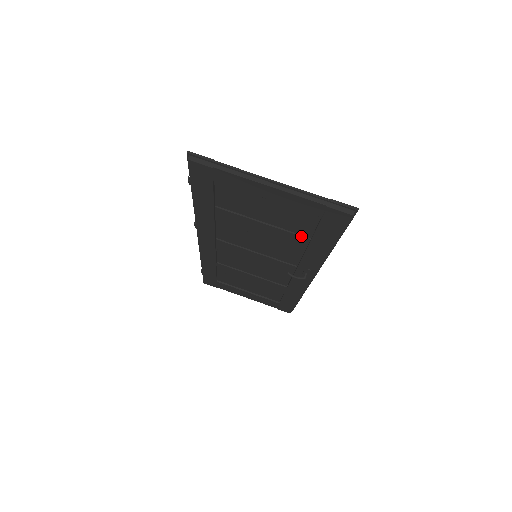
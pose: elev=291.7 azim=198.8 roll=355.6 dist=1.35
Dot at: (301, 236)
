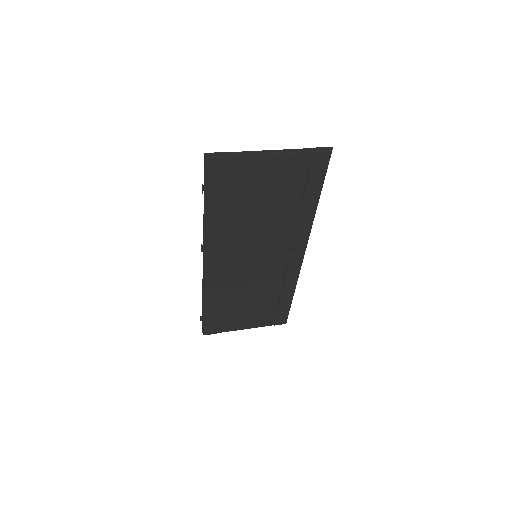
Dot at: (294, 202)
